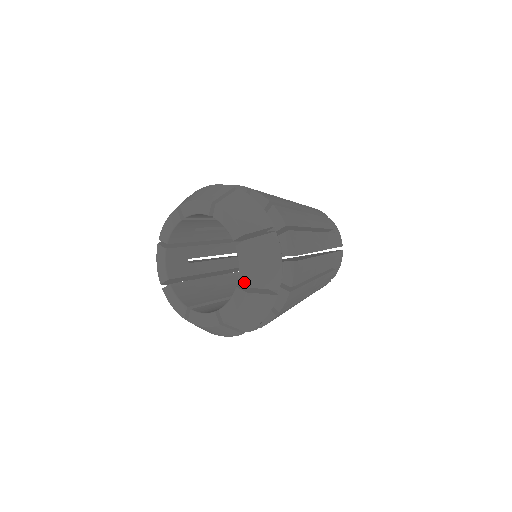
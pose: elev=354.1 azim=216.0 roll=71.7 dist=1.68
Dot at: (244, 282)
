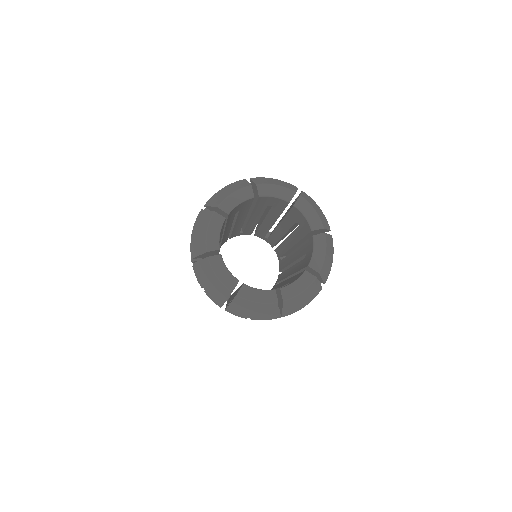
Dot at: (285, 295)
